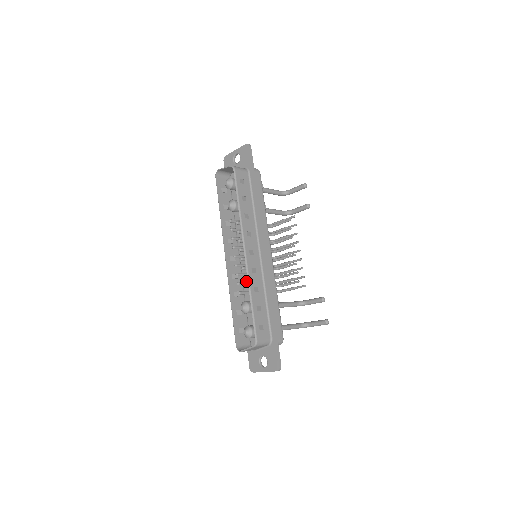
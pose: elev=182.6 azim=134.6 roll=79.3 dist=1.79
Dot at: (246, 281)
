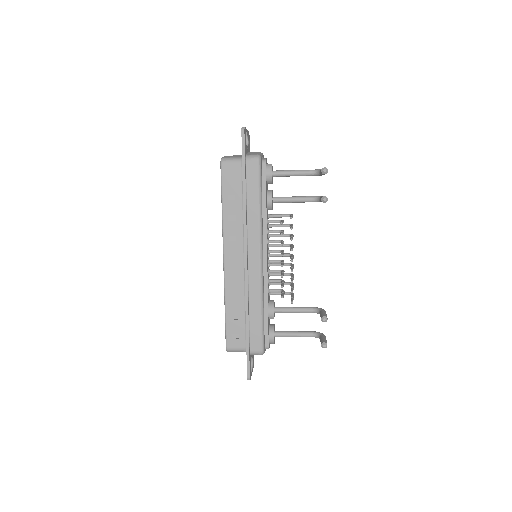
Dot at: occluded
